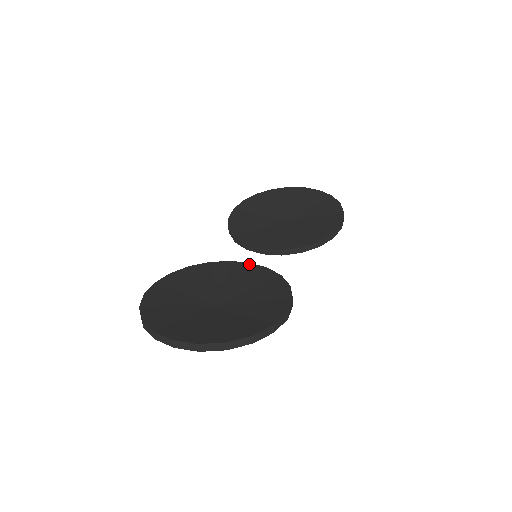
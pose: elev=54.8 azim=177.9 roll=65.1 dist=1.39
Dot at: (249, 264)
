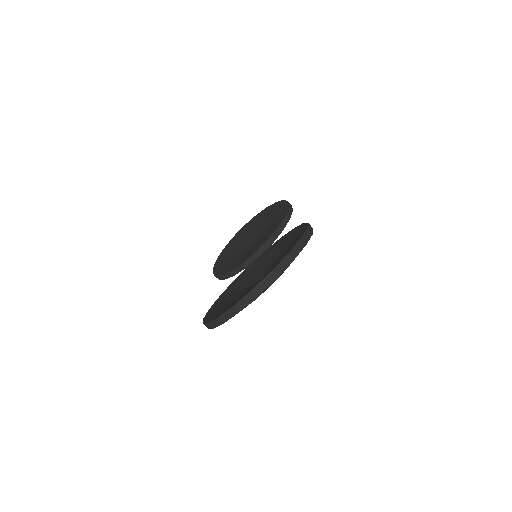
Dot at: (256, 259)
